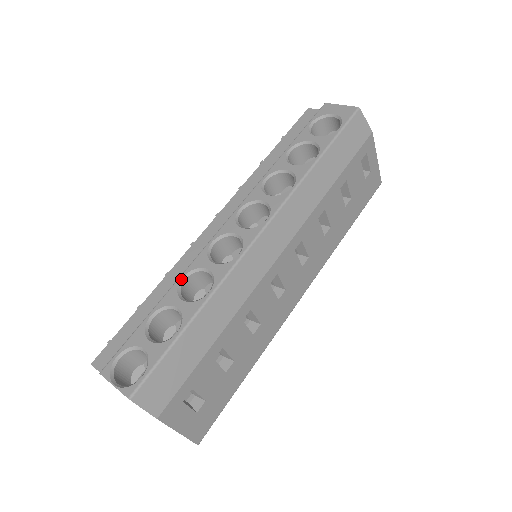
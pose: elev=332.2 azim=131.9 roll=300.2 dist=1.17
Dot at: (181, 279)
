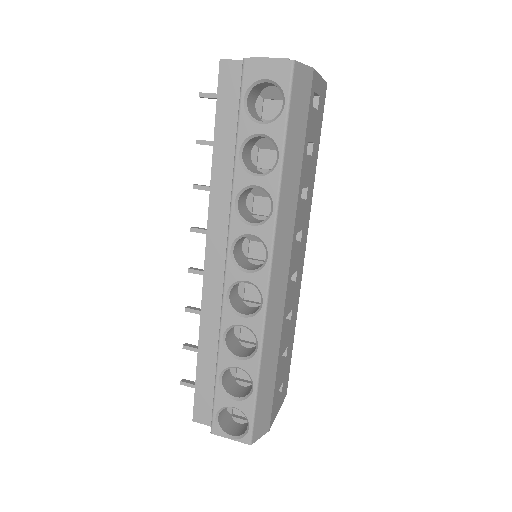
Dot at: (222, 340)
